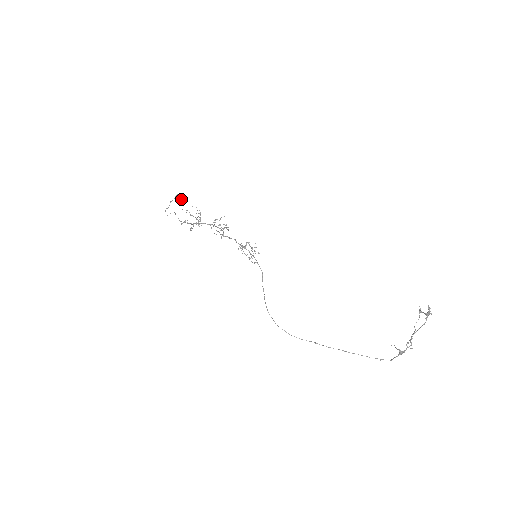
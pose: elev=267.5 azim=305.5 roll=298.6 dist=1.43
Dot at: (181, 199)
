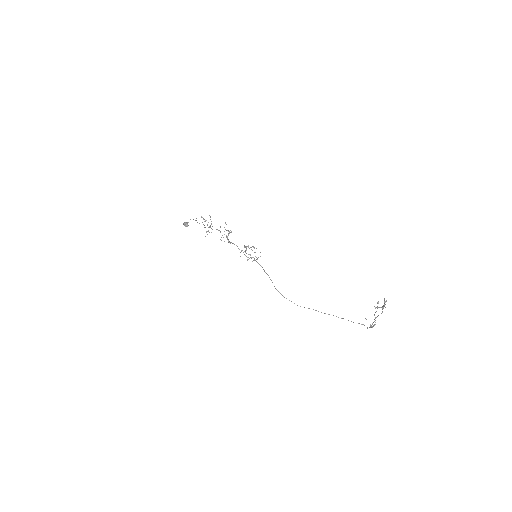
Dot at: occluded
